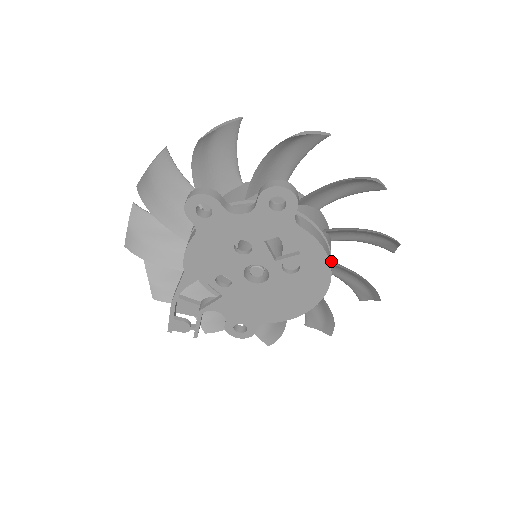
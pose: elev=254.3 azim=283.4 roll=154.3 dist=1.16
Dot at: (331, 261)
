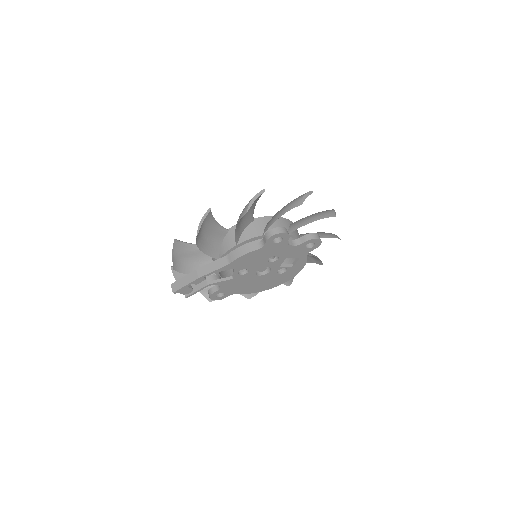
Dot at: occluded
